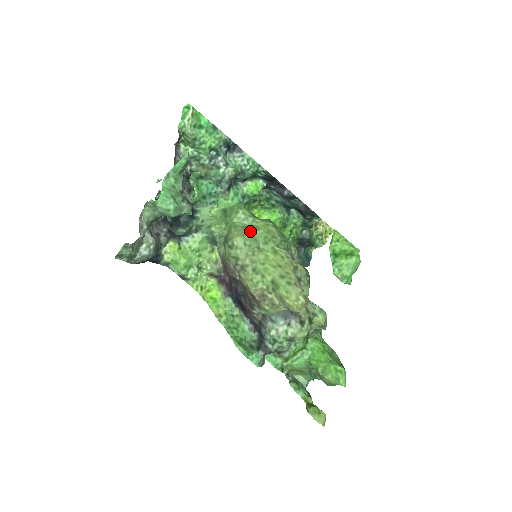
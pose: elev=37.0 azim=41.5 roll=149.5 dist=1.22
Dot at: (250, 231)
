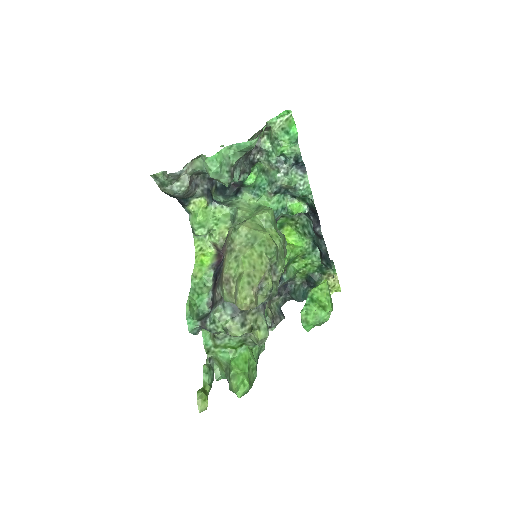
Dot at: (258, 230)
